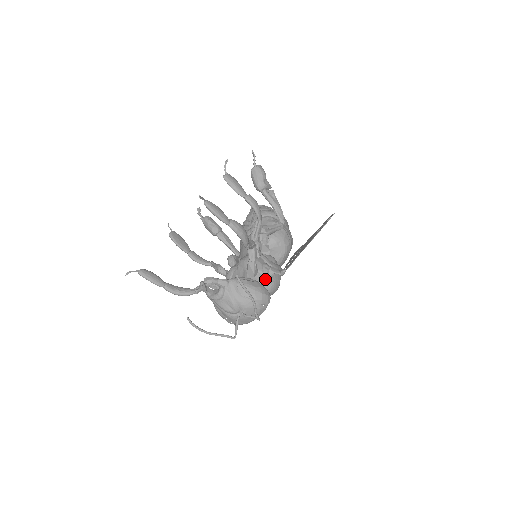
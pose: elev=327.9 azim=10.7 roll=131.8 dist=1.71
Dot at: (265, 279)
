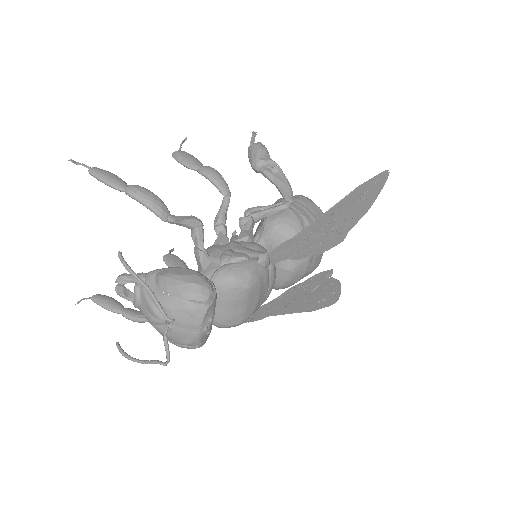
Dot at: (218, 269)
